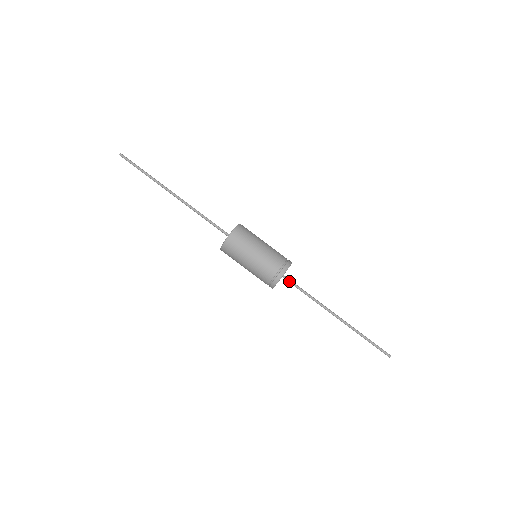
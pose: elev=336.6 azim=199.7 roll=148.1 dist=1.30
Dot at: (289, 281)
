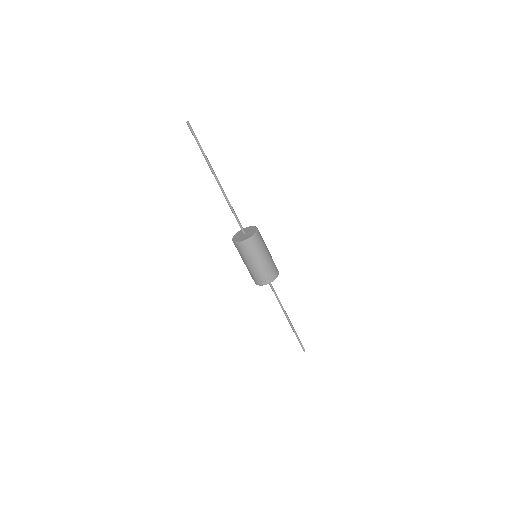
Dot at: occluded
